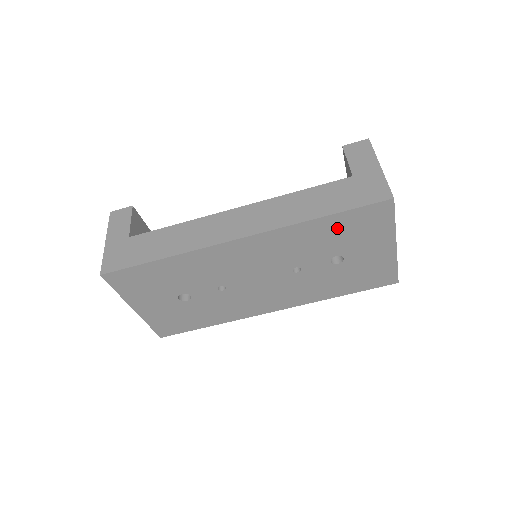
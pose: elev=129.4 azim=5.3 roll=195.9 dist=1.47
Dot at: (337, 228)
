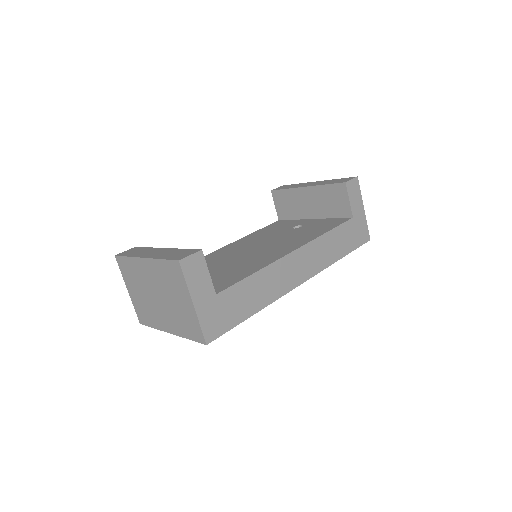
Dot at: occluded
